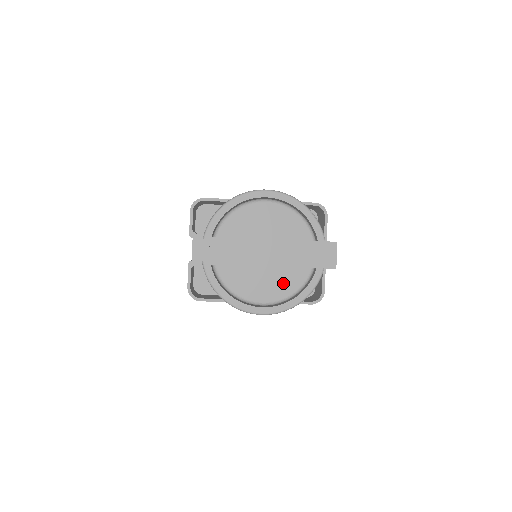
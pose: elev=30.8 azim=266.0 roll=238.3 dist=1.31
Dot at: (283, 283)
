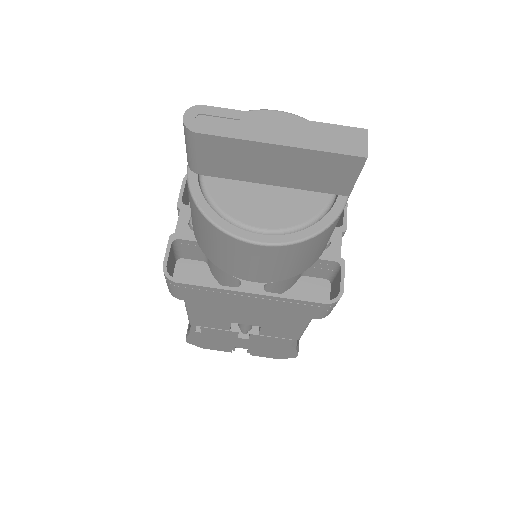
Dot at: (292, 209)
